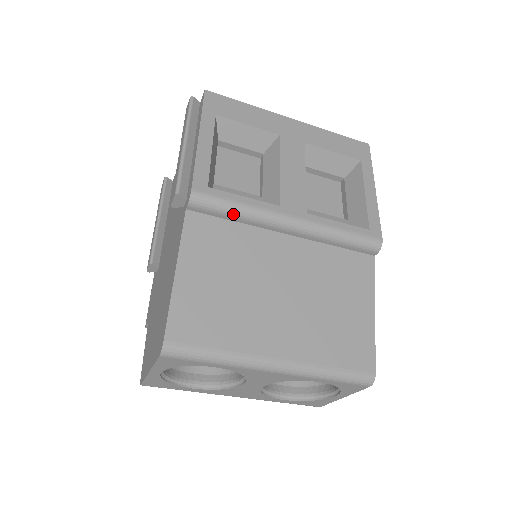
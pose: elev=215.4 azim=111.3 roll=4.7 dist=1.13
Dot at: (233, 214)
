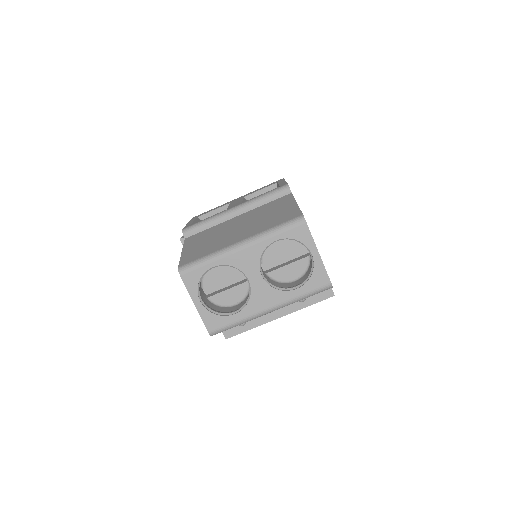
Dot at: (205, 225)
